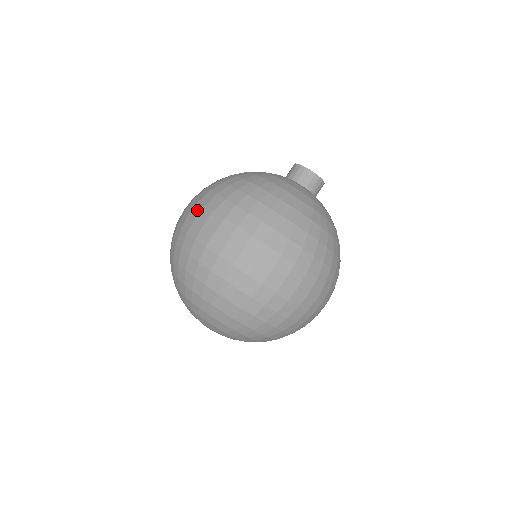
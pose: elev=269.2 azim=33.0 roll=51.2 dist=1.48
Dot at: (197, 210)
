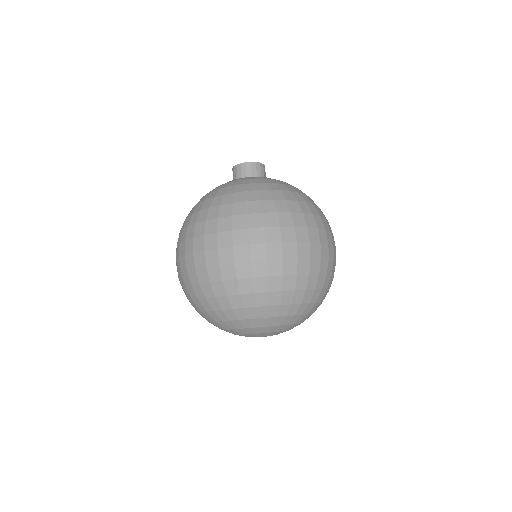
Dot at: occluded
